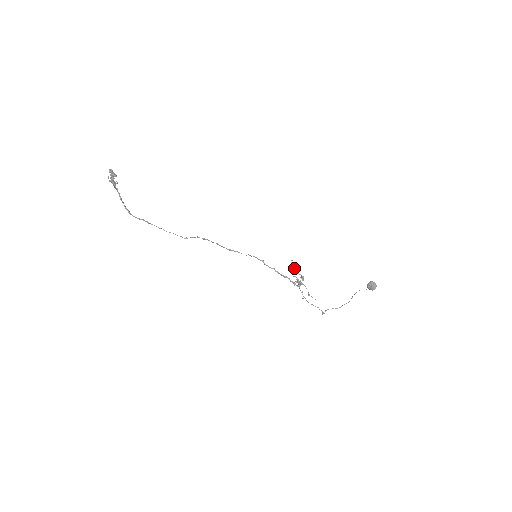
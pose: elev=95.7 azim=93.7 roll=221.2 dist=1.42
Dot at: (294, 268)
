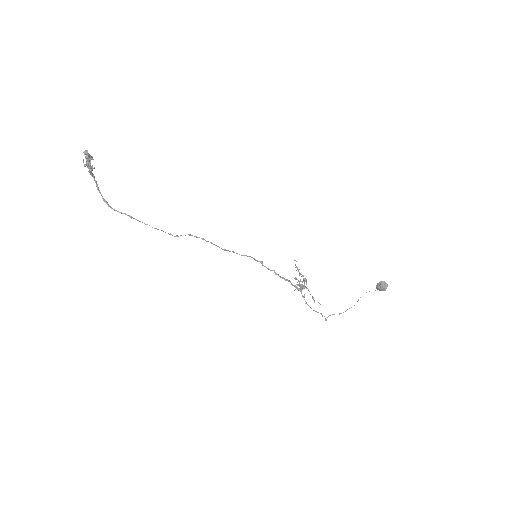
Dot at: (298, 269)
